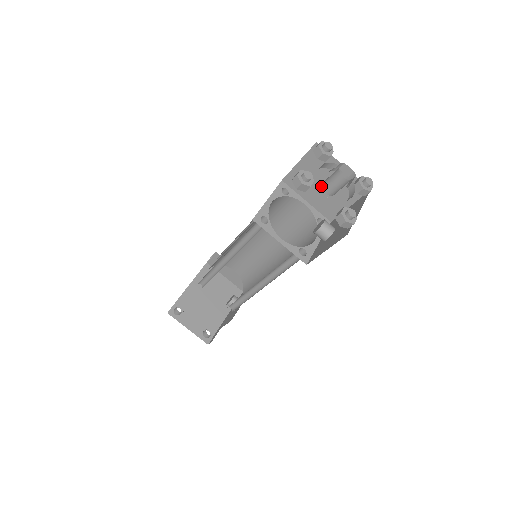
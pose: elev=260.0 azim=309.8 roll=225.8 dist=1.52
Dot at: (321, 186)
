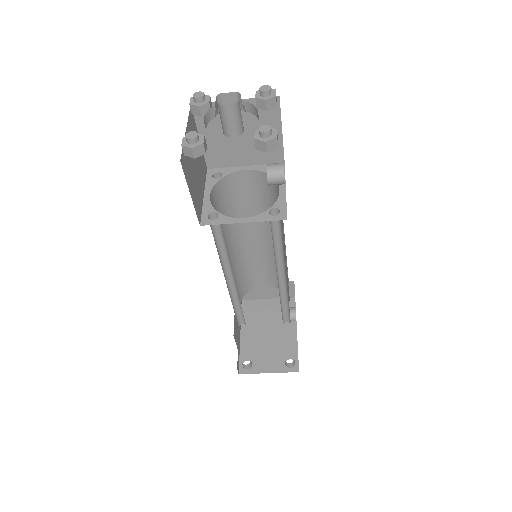
Dot at: (240, 139)
